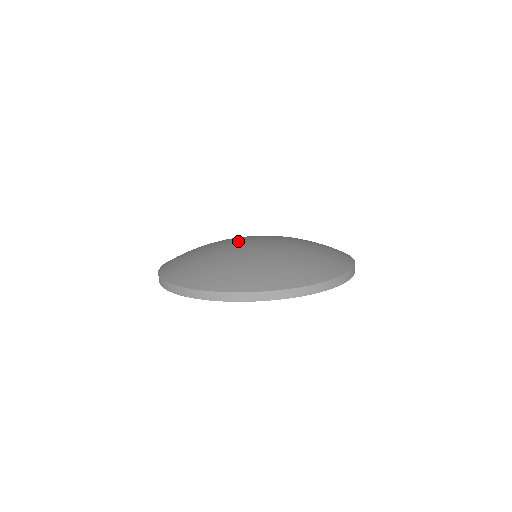
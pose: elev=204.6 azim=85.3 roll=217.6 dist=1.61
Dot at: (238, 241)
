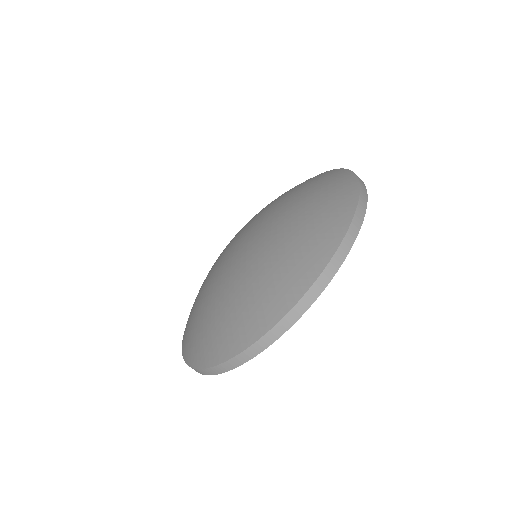
Dot at: (225, 258)
